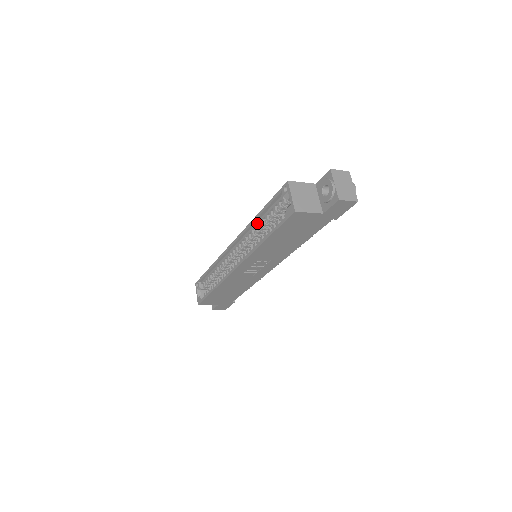
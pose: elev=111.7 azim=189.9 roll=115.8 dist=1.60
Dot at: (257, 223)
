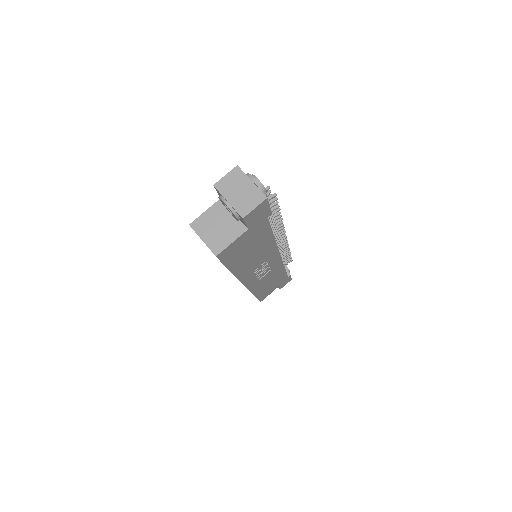
Dot at: occluded
